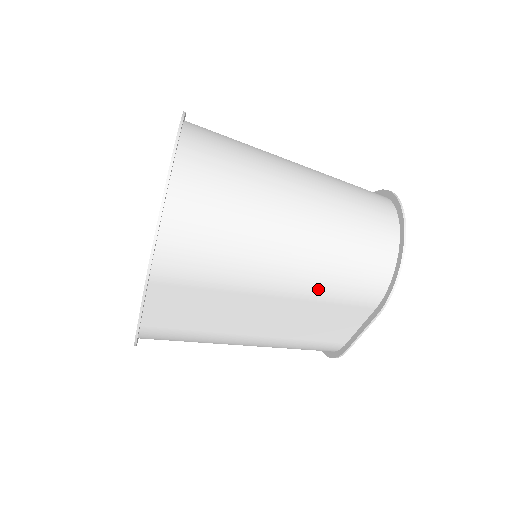
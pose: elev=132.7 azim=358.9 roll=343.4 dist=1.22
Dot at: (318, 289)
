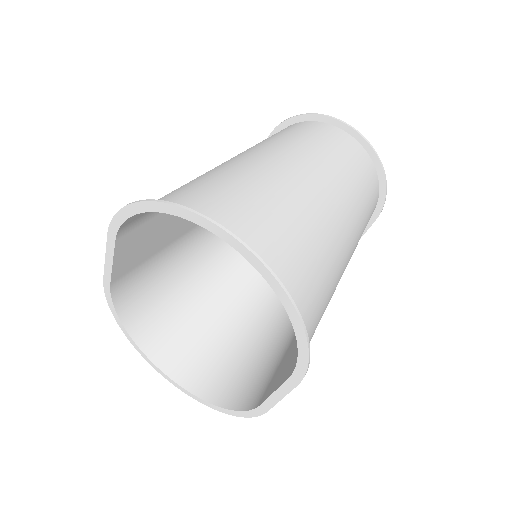
Dot at: occluded
